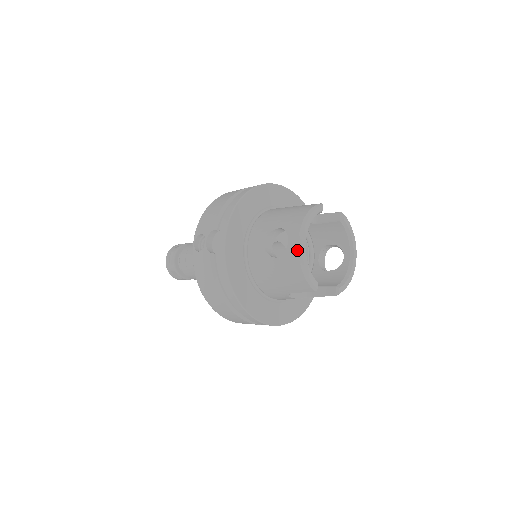
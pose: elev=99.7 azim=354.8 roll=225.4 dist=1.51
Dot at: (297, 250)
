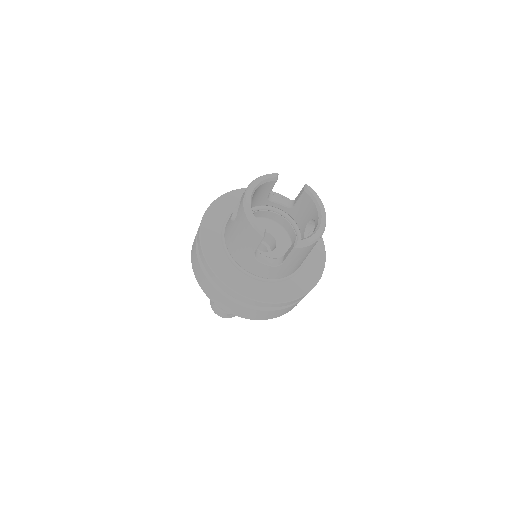
Dot at: (242, 201)
